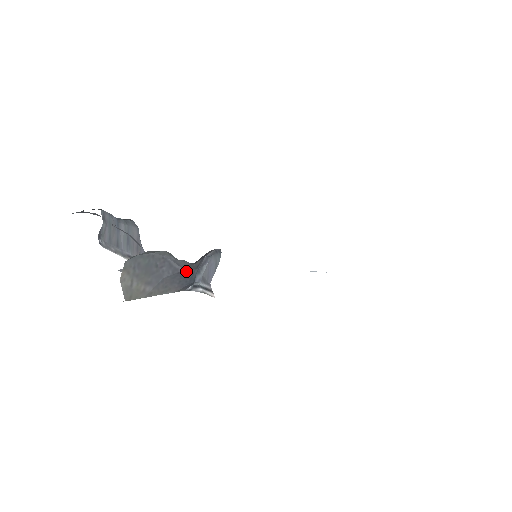
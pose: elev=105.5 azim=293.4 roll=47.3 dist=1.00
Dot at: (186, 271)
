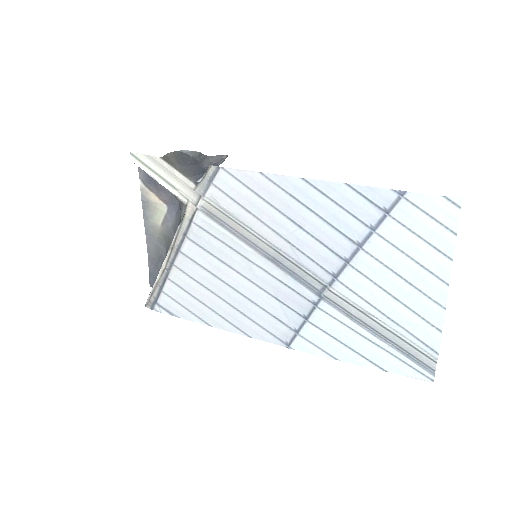
Dot at: (203, 165)
